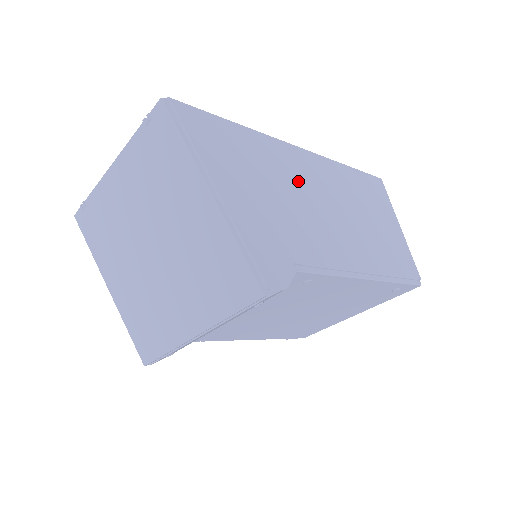
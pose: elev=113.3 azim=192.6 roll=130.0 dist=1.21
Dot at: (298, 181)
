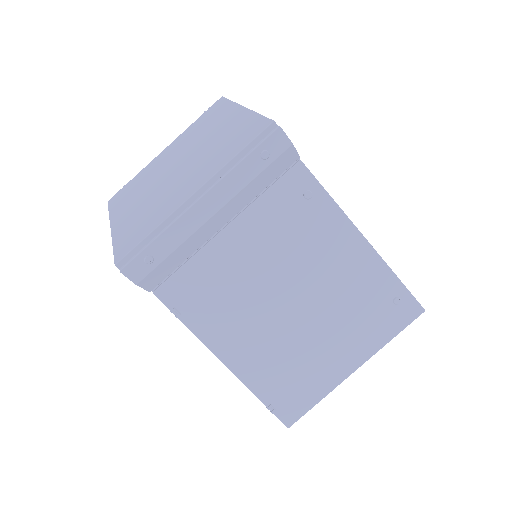
Dot at: occluded
